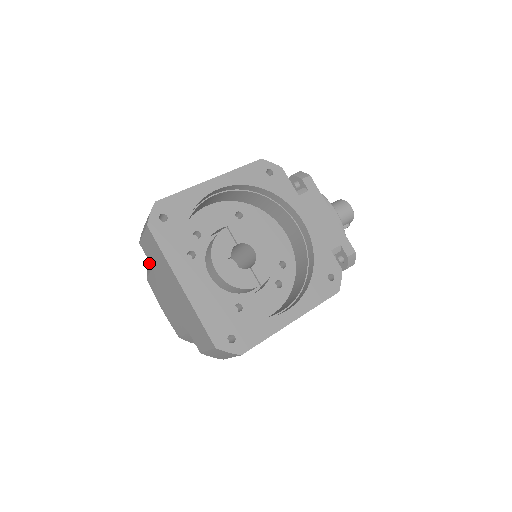
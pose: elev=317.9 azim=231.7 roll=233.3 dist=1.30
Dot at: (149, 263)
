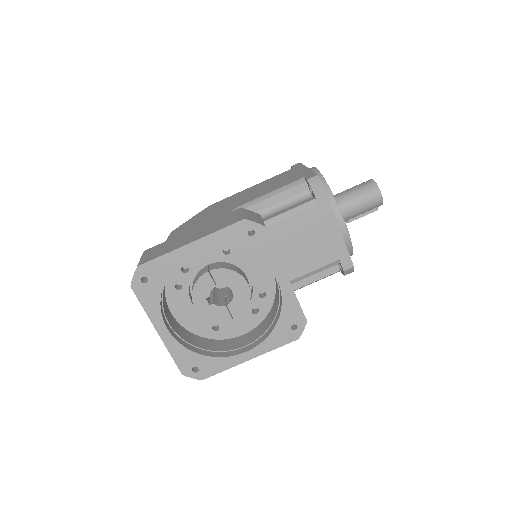
Dot at: occluded
